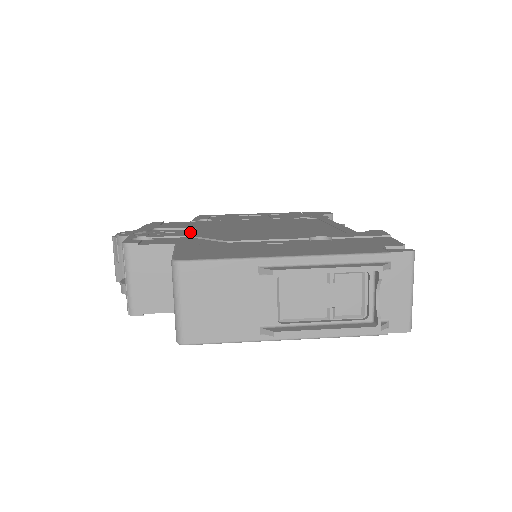
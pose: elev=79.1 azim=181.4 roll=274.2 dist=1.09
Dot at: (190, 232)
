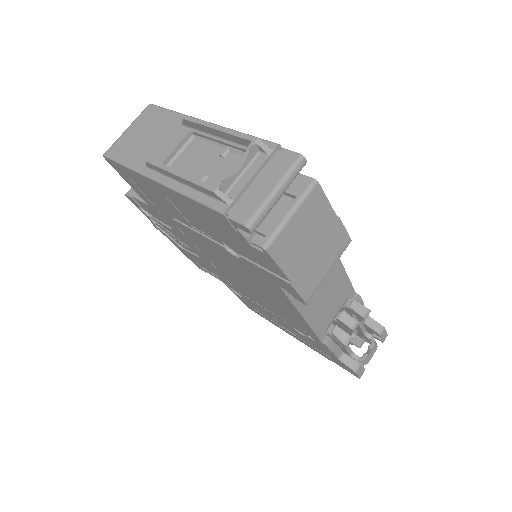
Dot at: occluded
